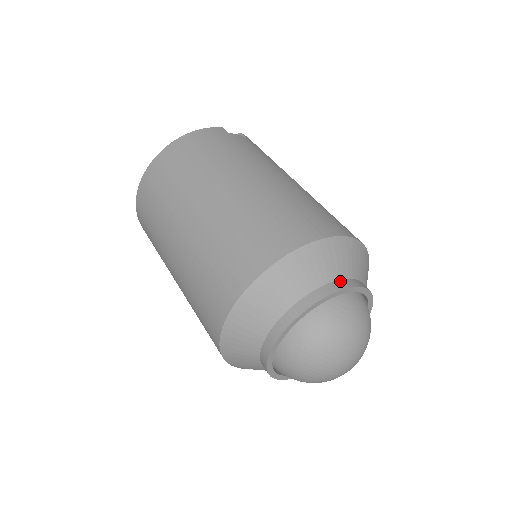
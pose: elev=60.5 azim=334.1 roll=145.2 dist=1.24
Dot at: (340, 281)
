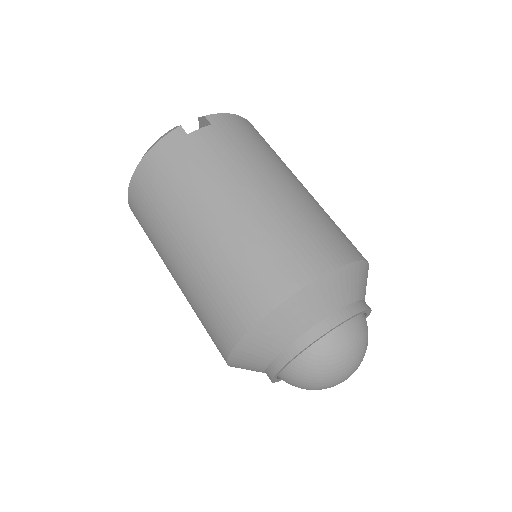
Dot at: (317, 326)
